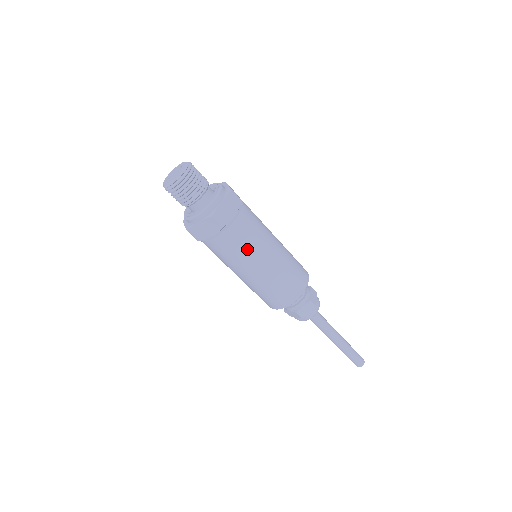
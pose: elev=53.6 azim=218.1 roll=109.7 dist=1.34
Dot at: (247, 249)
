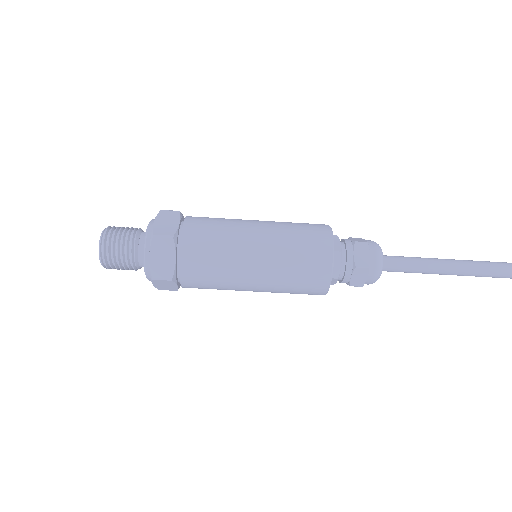
Dot at: (220, 278)
